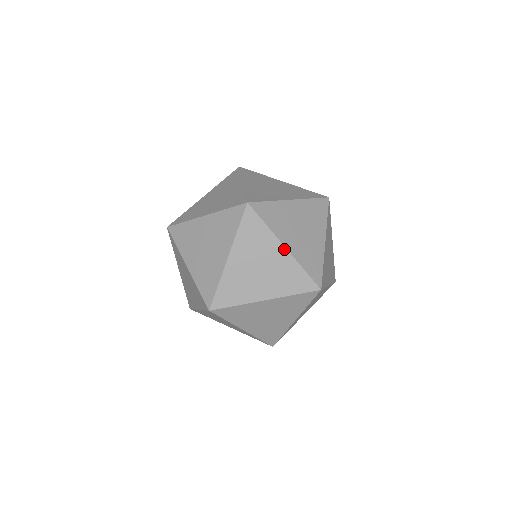
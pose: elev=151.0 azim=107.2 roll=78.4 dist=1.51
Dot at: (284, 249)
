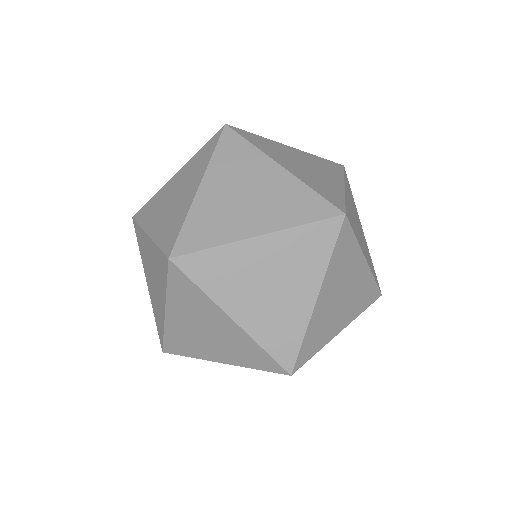
Dot at: (280, 168)
